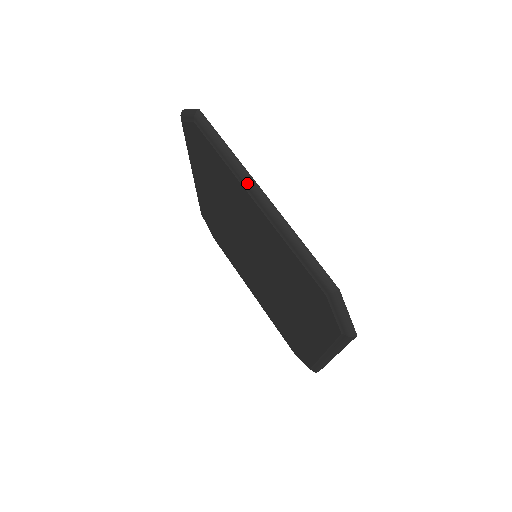
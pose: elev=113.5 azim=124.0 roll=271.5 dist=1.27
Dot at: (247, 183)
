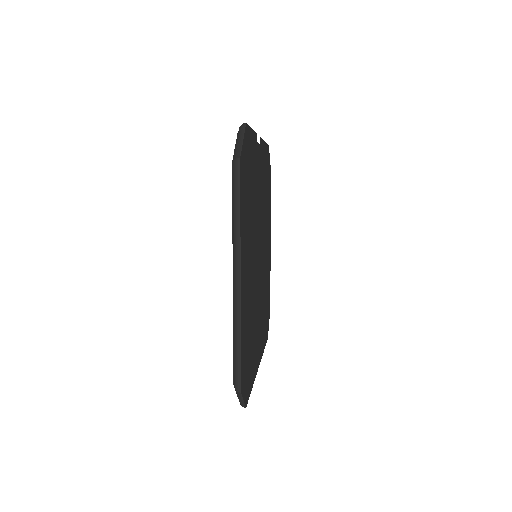
Dot at: occluded
